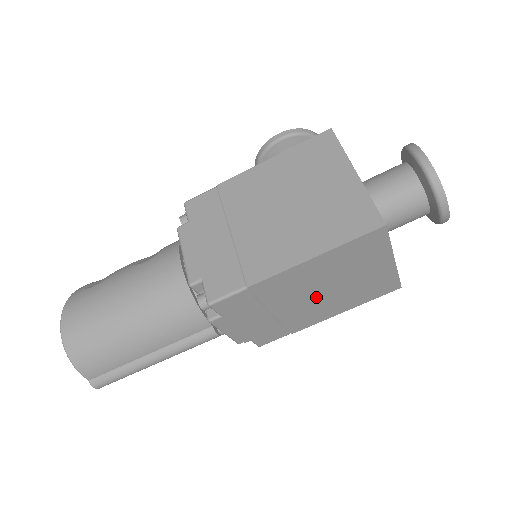
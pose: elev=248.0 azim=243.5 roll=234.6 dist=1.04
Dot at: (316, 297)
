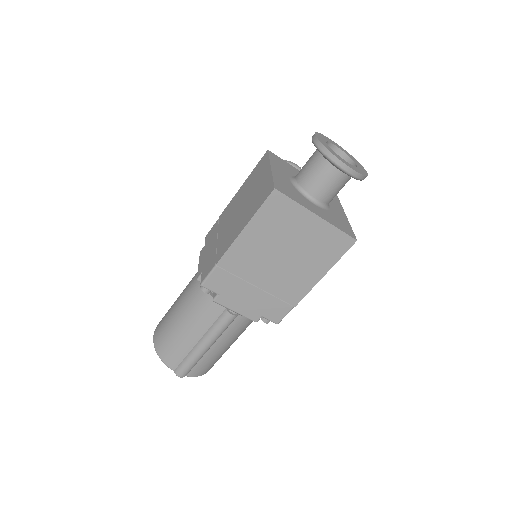
Dot at: (281, 265)
